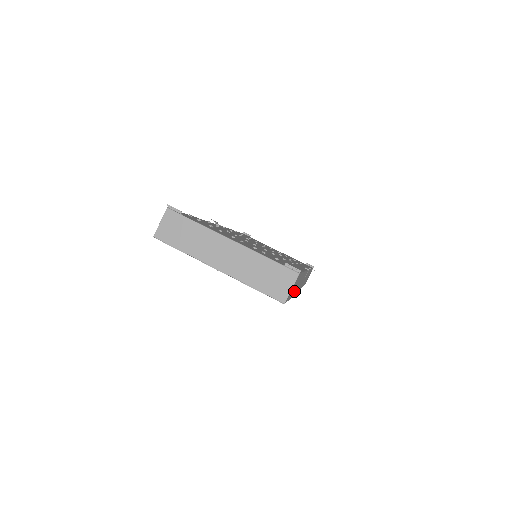
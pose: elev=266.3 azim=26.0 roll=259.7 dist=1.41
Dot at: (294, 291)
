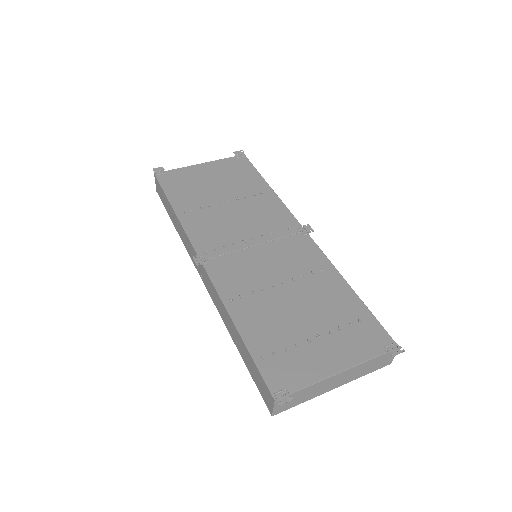
Dot at: occluded
